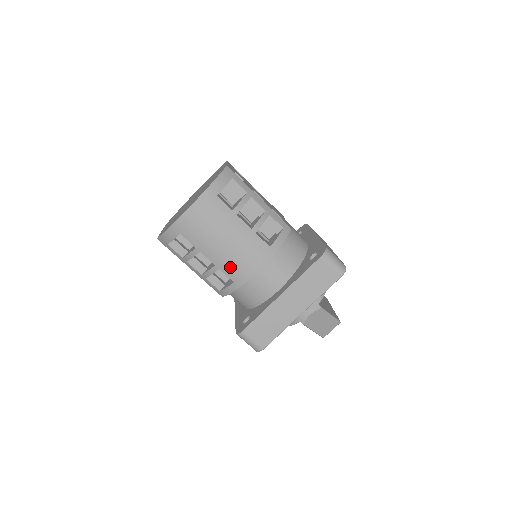
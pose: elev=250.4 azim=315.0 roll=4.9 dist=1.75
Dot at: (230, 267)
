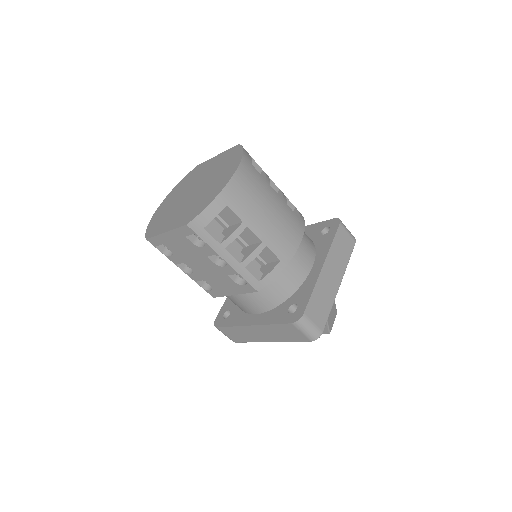
Dot at: (277, 241)
